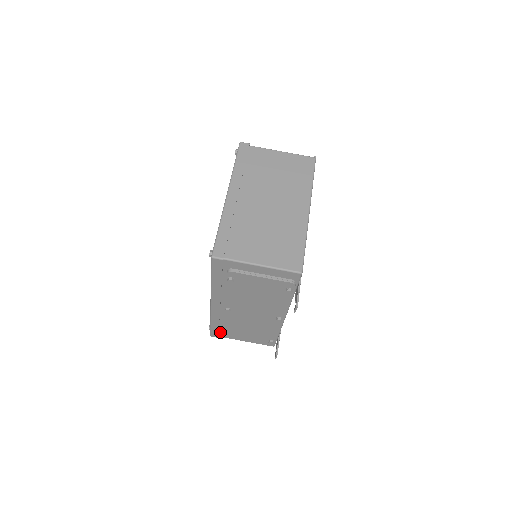
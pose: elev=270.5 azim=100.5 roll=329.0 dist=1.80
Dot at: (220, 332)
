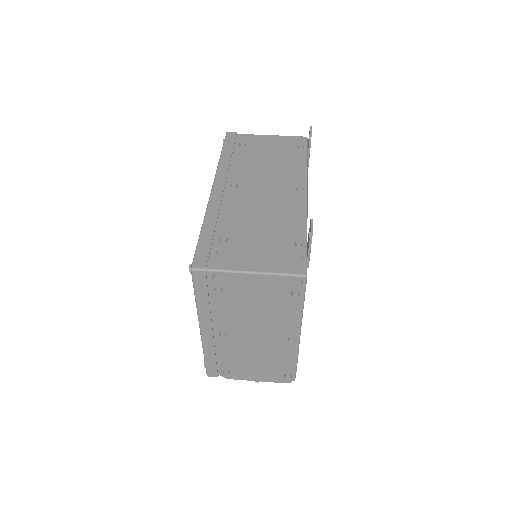
Dot at: (211, 255)
